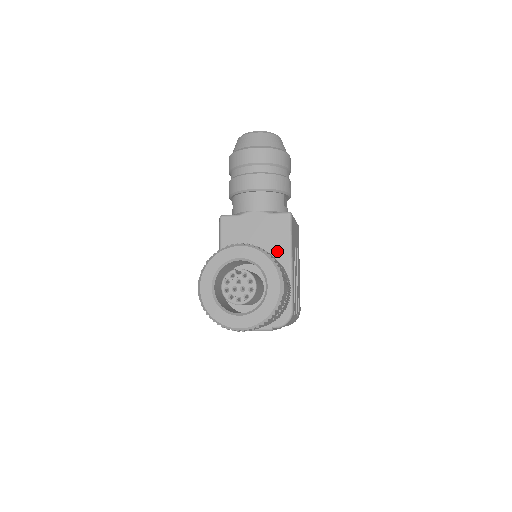
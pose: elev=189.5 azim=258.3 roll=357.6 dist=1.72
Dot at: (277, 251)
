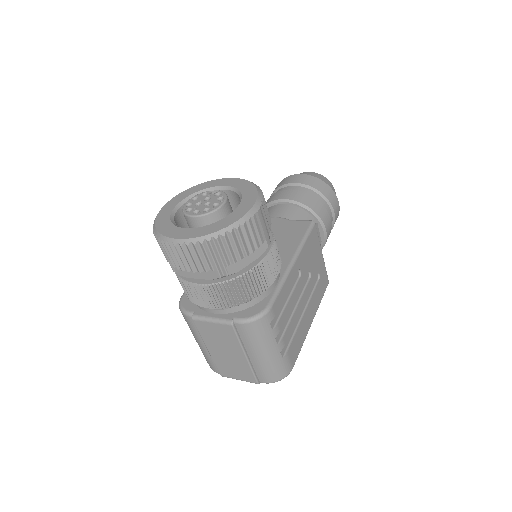
Dot at: (282, 249)
